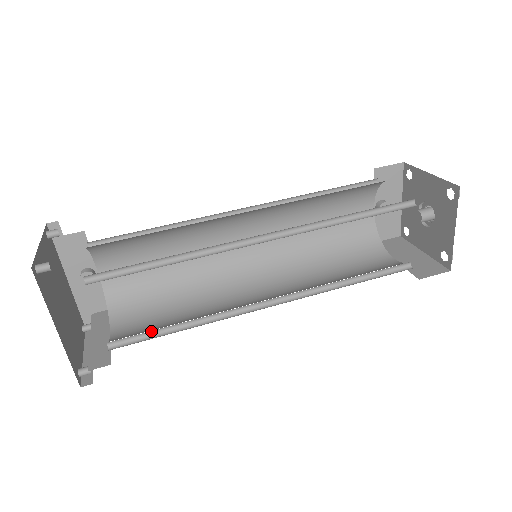
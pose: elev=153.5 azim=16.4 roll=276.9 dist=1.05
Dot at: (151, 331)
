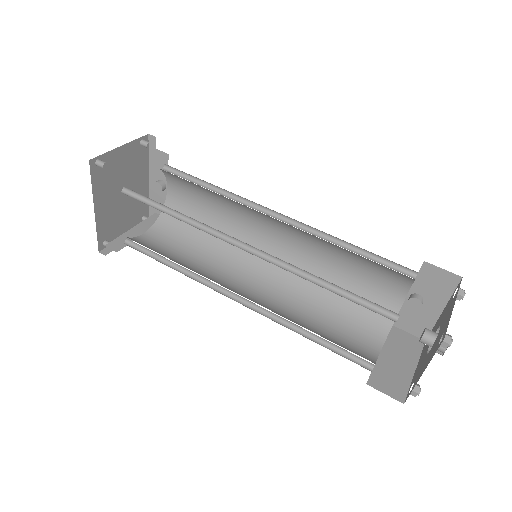
Dot at: occluded
